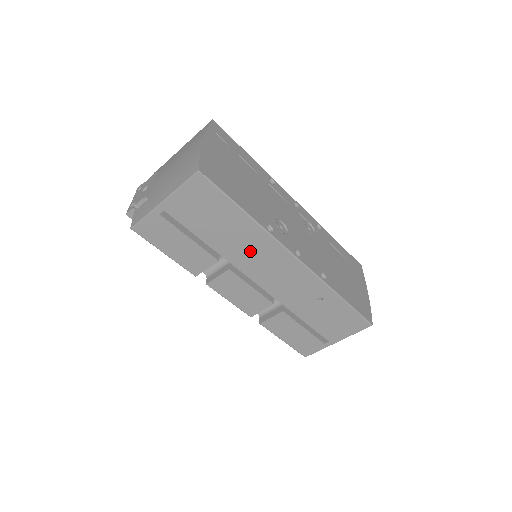
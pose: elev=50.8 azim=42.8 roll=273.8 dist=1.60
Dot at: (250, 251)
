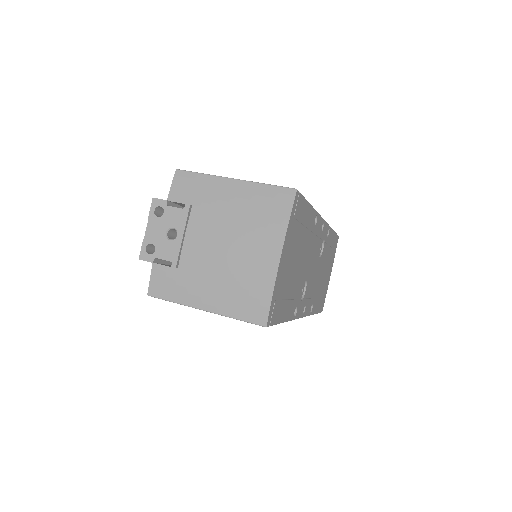
Dot at: occluded
